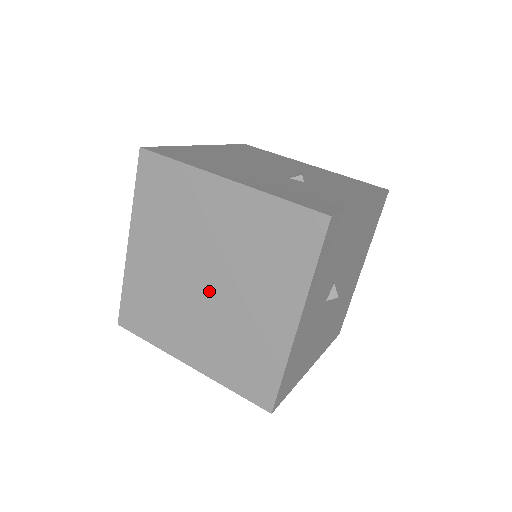
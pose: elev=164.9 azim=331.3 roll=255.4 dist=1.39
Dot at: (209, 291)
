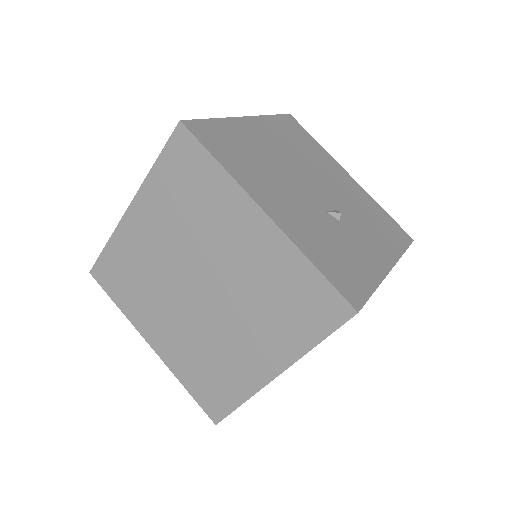
Dot at: (199, 300)
